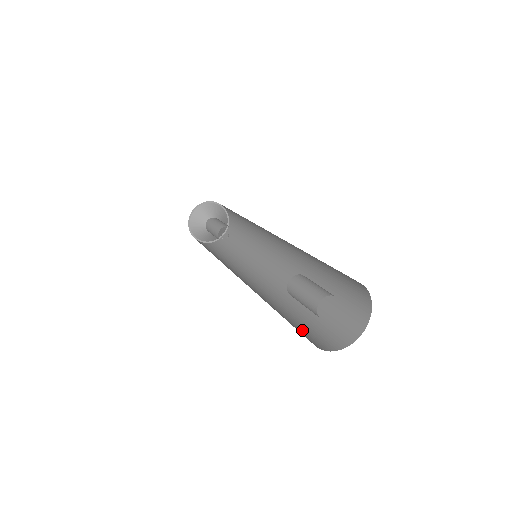
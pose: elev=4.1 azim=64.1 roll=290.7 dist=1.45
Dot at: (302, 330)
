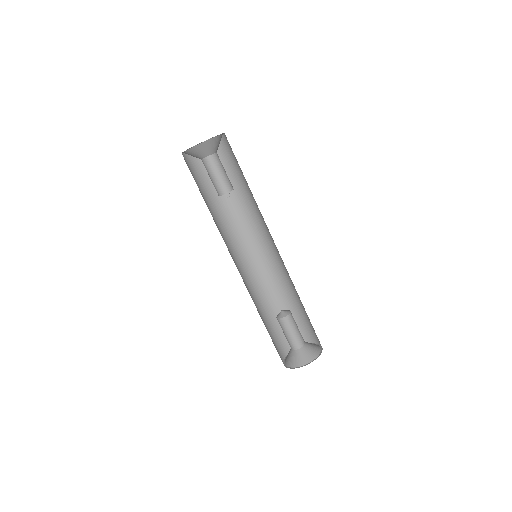
Dot at: (273, 343)
